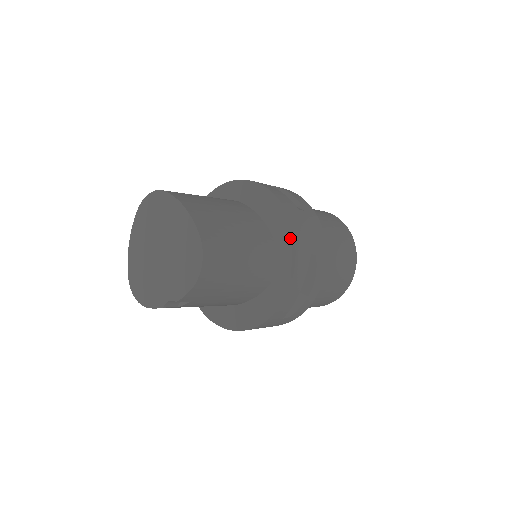
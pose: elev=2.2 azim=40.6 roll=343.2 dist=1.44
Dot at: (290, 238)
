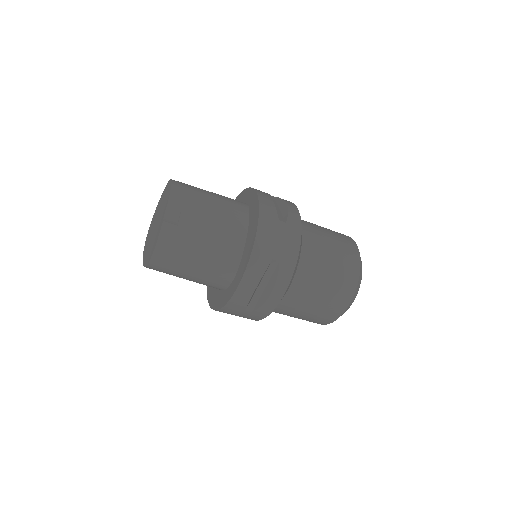
Dot at: (243, 193)
